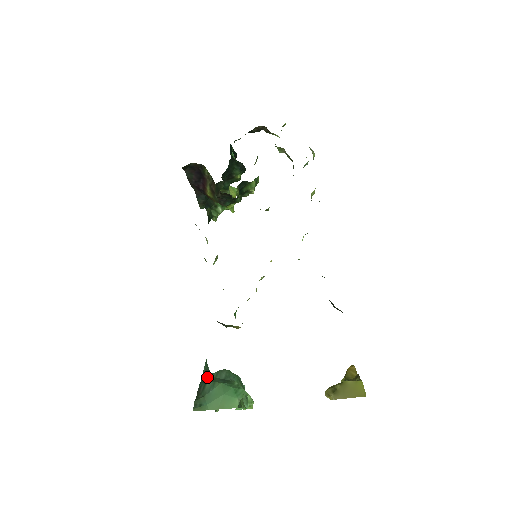
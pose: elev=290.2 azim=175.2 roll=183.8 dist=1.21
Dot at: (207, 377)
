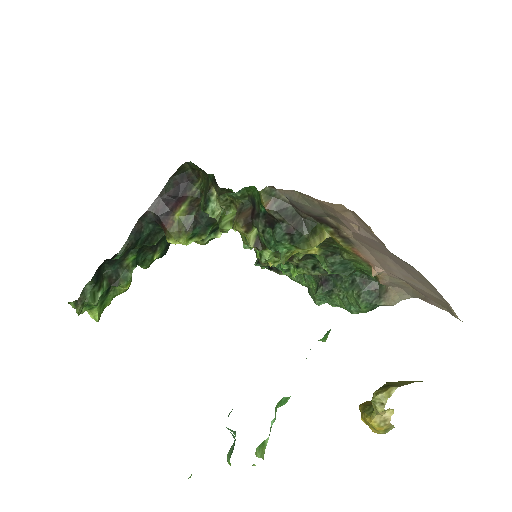
Dot at: occluded
